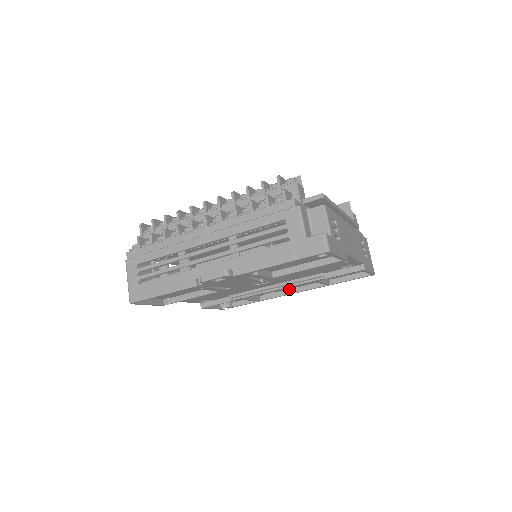
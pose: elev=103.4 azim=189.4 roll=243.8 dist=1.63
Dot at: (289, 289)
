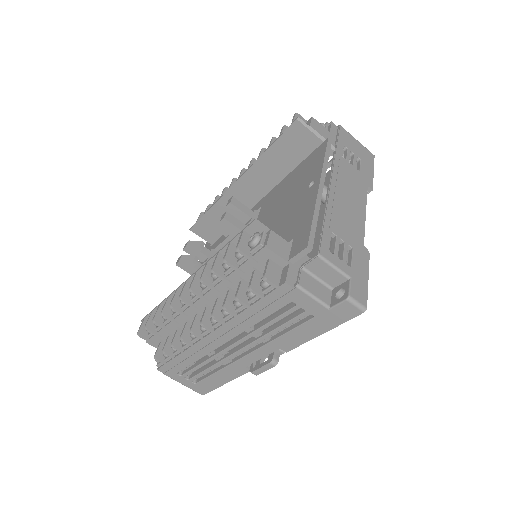
Dot at: occluded
